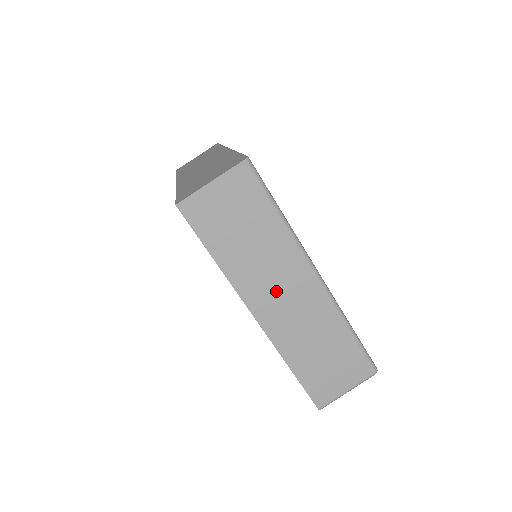
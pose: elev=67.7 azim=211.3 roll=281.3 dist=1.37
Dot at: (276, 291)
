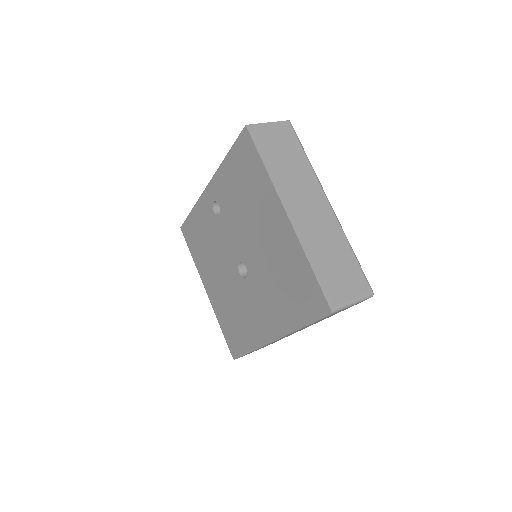
Dot at: (302, 201)
